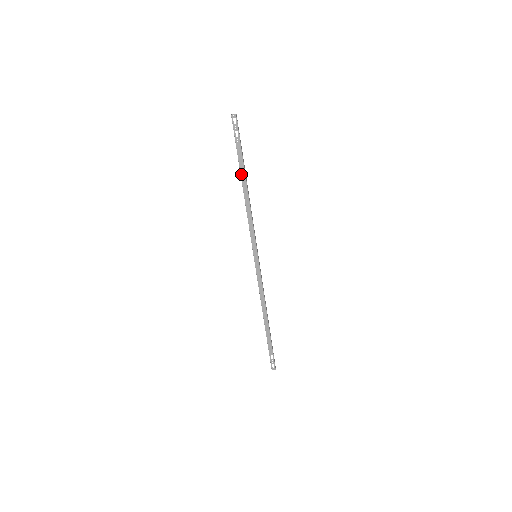
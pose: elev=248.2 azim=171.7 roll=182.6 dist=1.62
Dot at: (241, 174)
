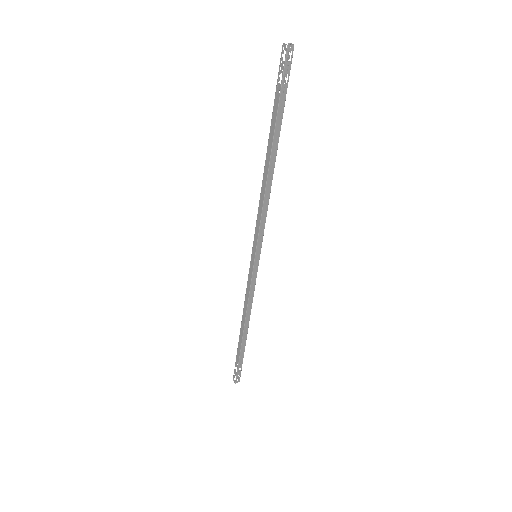
Dot at: (273, 143)
